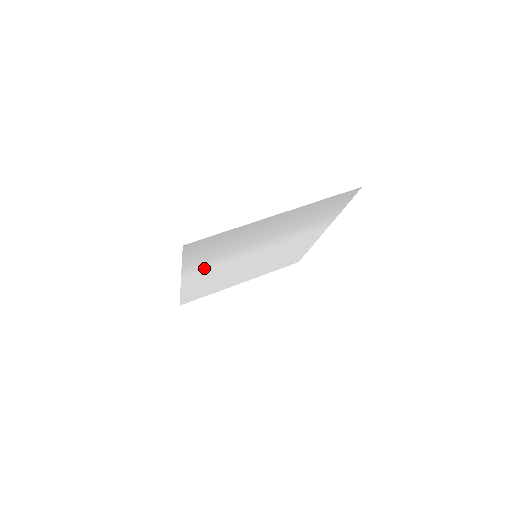
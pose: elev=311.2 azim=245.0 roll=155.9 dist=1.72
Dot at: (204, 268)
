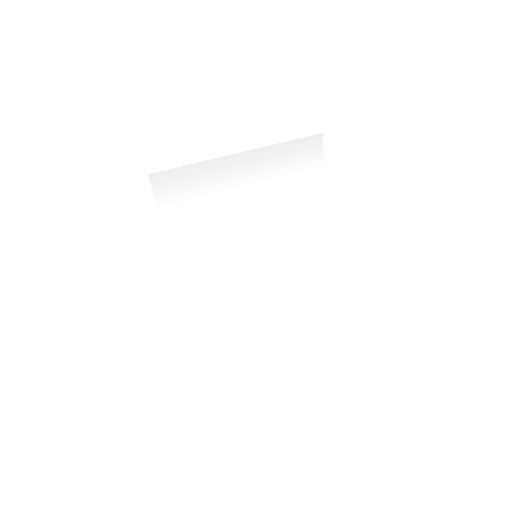
Dot at: (195, 254)
